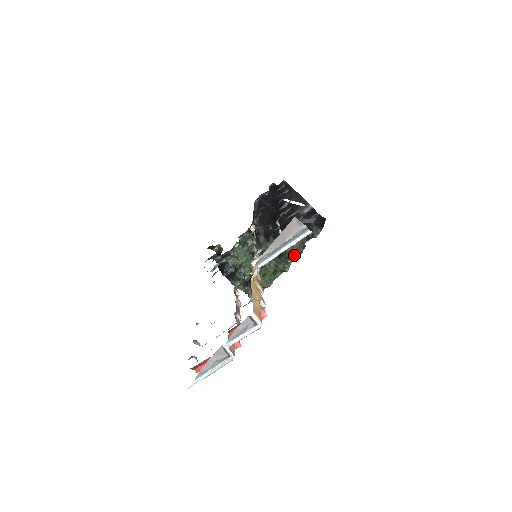
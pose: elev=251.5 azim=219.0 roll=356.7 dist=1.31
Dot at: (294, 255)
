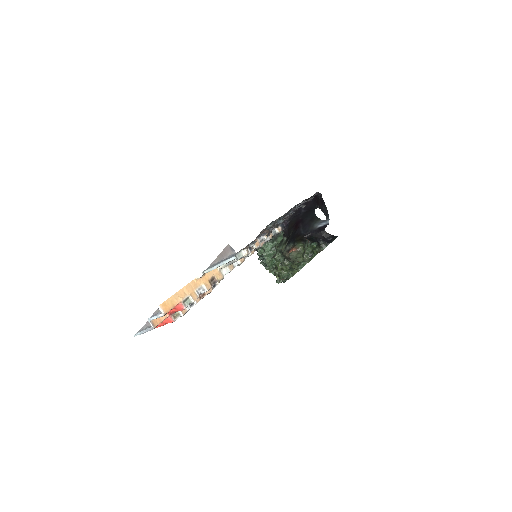
Dot at: (295, 261)
